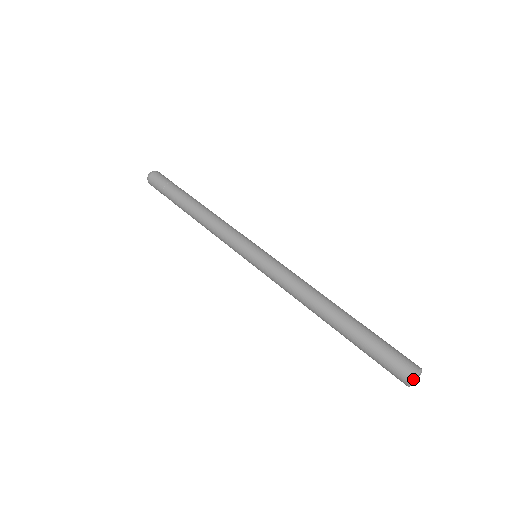
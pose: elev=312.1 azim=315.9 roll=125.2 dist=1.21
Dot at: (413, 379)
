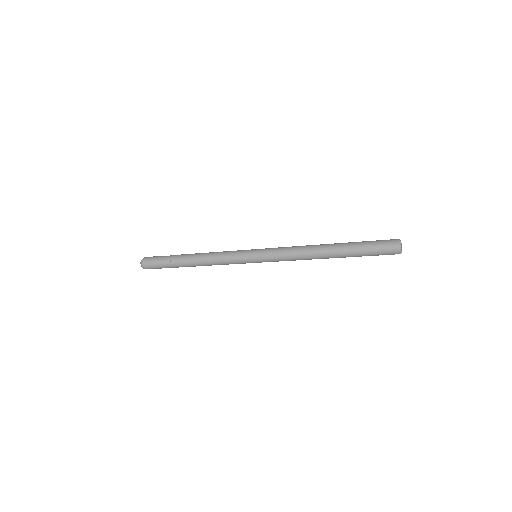
Dot at: (400, 241)
